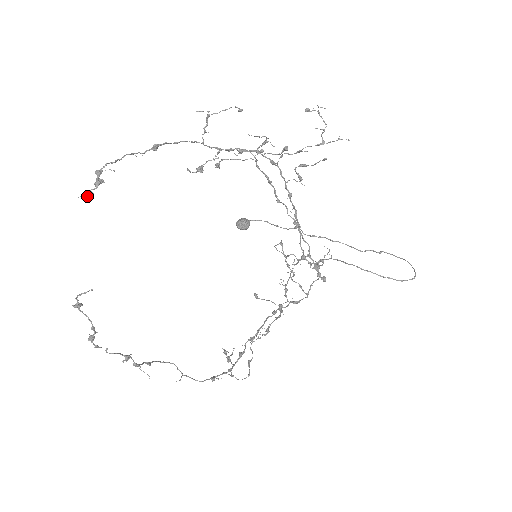
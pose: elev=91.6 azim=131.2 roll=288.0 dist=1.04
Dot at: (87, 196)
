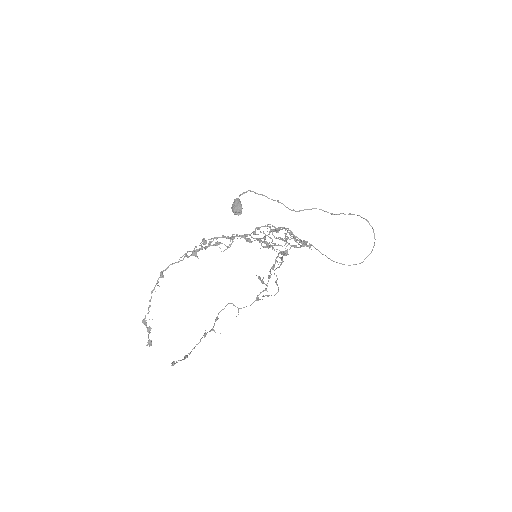
Dot at: (150, 345)
